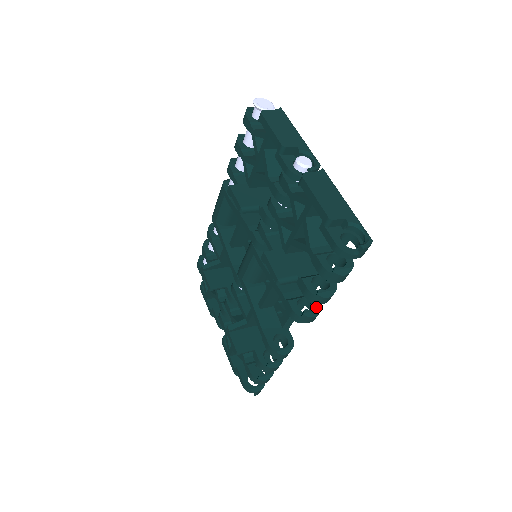
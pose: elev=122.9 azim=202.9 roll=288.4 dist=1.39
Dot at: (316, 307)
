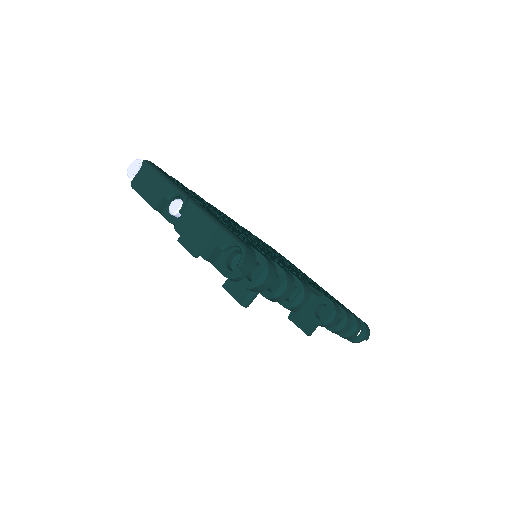
Dot at: (298, 291)
